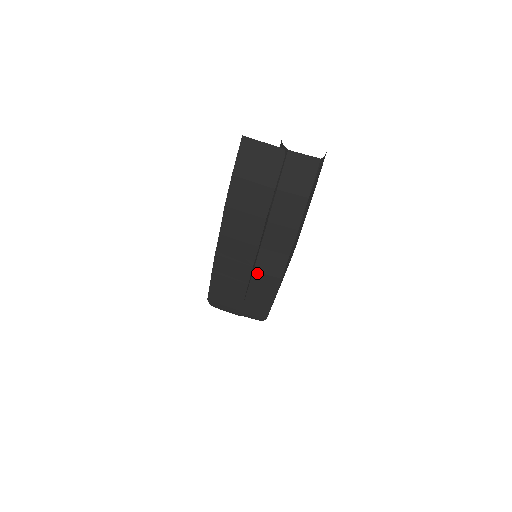
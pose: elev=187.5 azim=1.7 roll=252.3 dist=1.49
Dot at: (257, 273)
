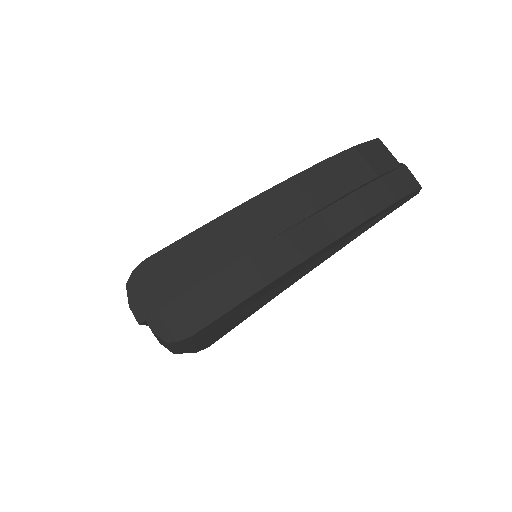
Dot at: (285, 237)
